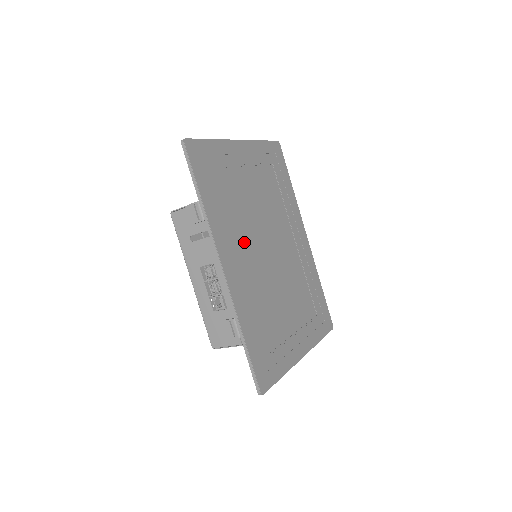
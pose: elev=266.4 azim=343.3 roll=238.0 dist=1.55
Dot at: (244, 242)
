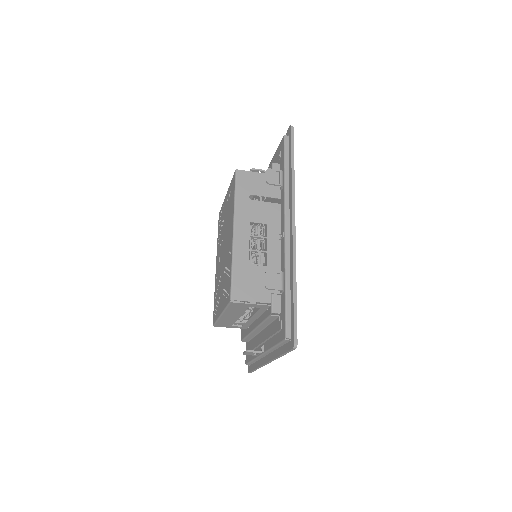
Dot at: occluded
